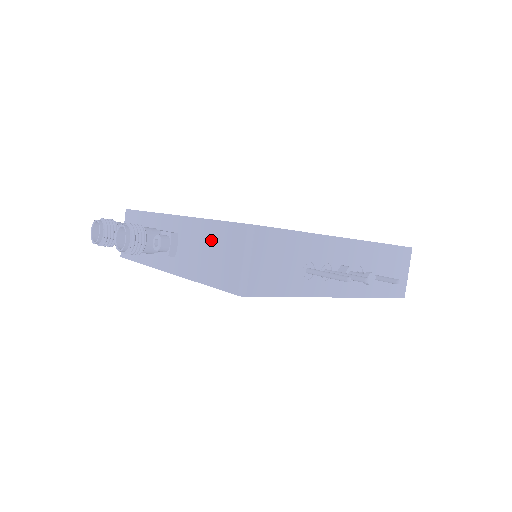
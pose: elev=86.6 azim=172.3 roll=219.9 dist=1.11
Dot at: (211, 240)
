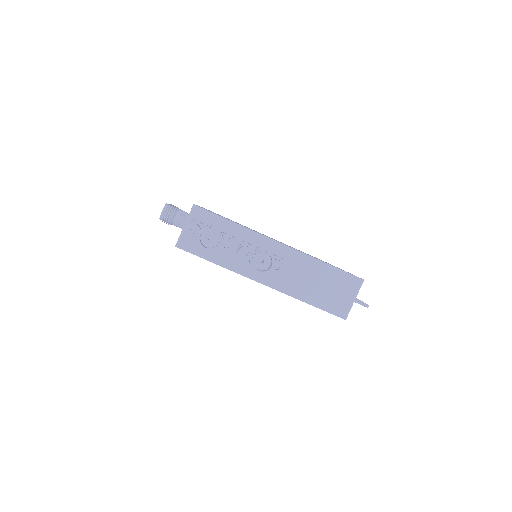
Dot at: (324, 277)
